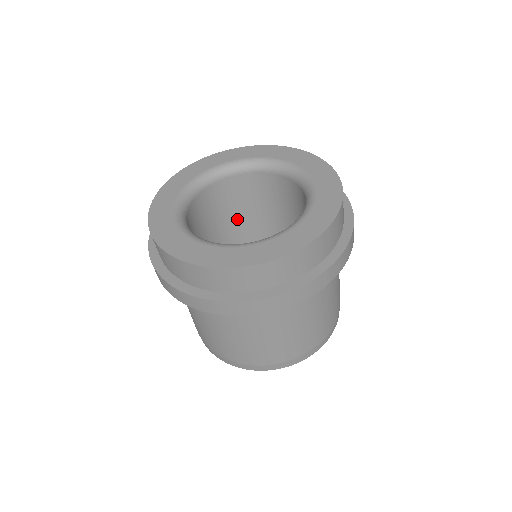
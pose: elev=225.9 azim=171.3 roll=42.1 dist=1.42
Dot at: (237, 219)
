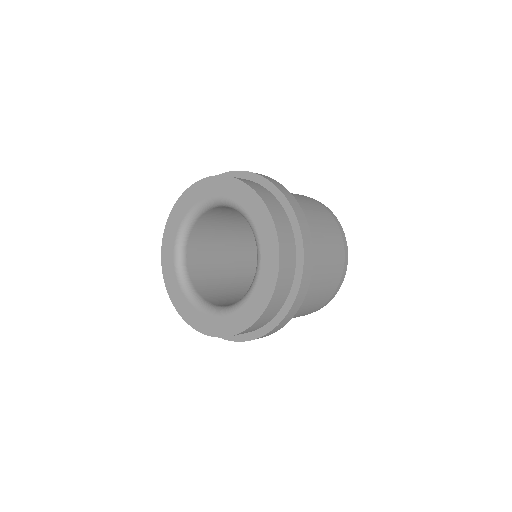
Dot at: occluded
